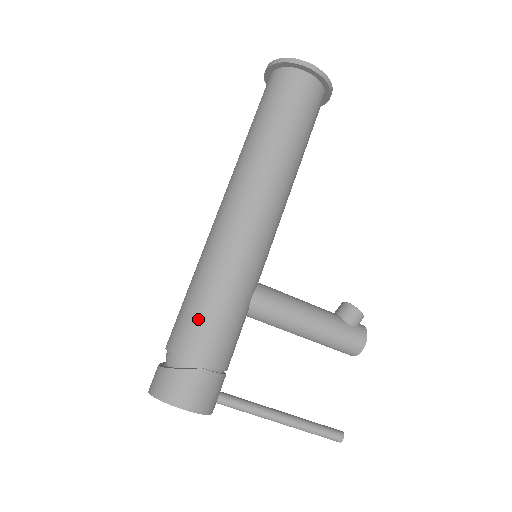
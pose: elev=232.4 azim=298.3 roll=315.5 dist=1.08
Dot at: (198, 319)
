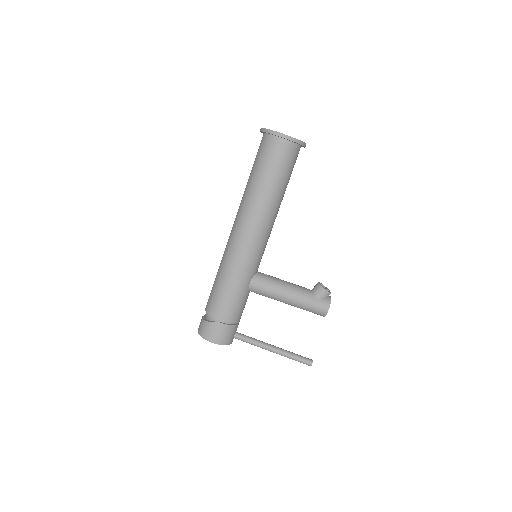
Dot at: (217, 296)
